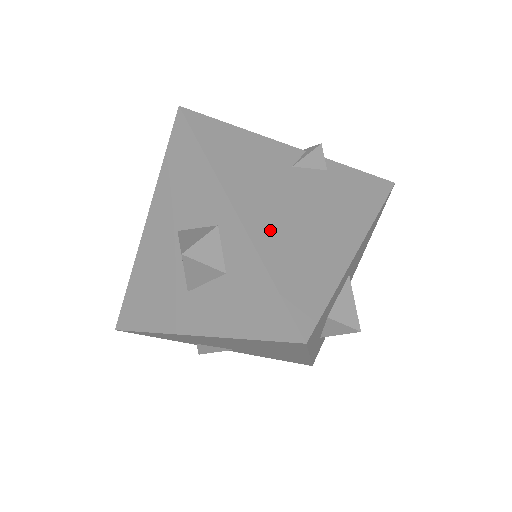
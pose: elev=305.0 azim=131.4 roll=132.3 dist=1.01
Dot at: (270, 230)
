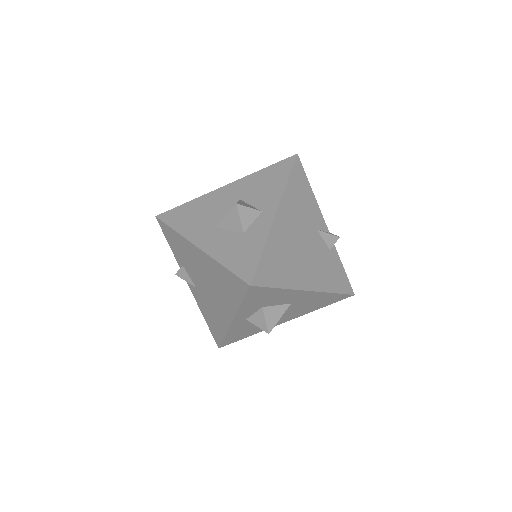
Dot at: (282, 236)
